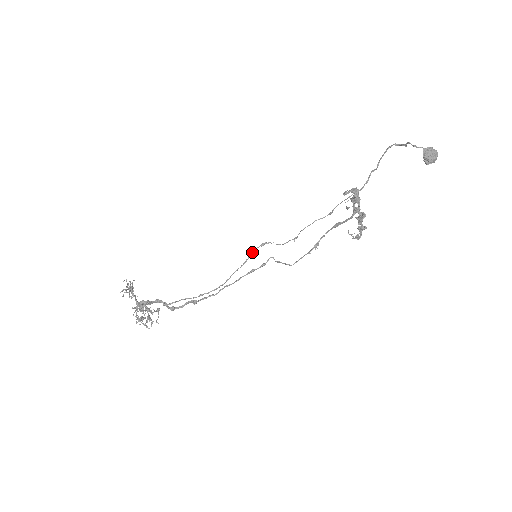
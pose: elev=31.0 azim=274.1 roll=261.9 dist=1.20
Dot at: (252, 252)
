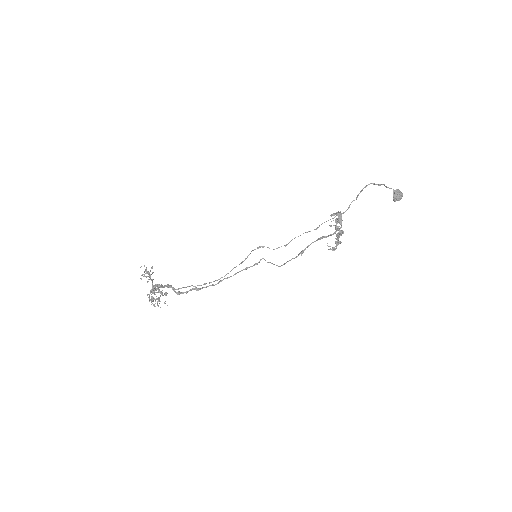
Dot at: (250, 253)
